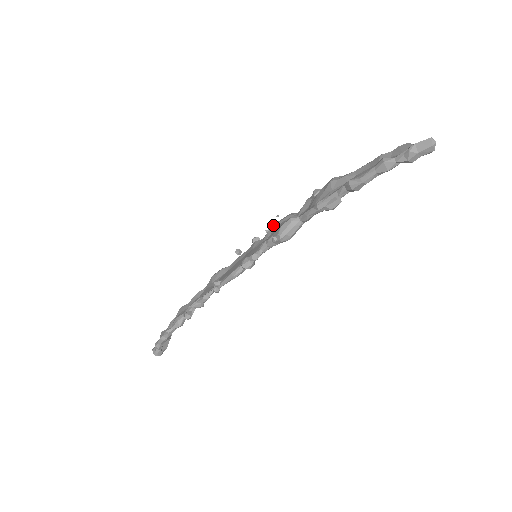
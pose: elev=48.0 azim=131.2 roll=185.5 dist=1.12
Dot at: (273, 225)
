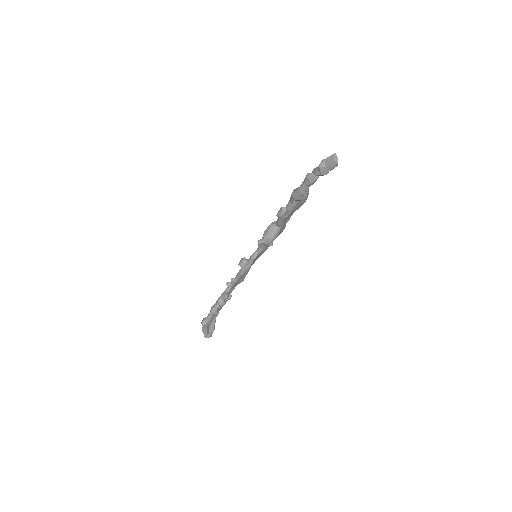
Dot at: occluded
